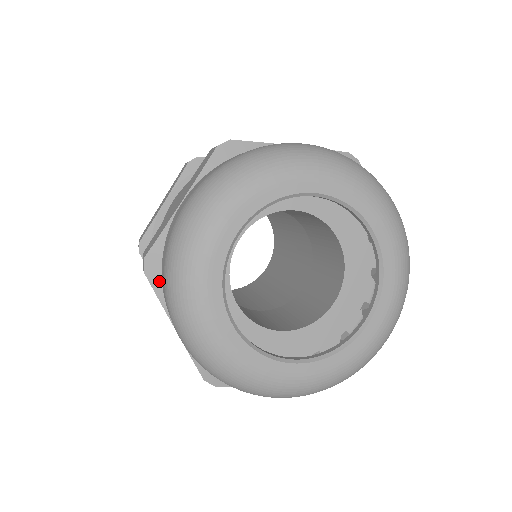
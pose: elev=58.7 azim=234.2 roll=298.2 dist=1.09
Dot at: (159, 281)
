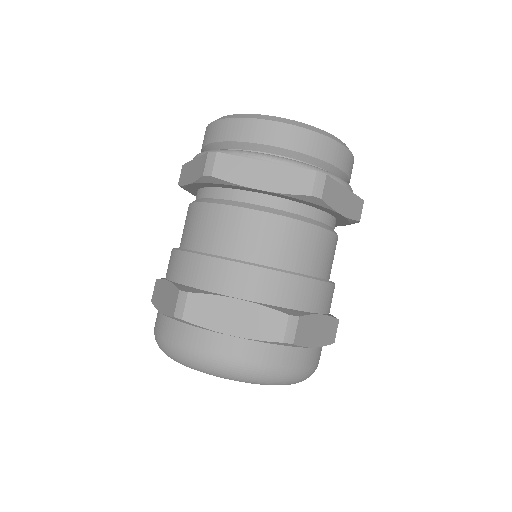
Dot at: occluded
